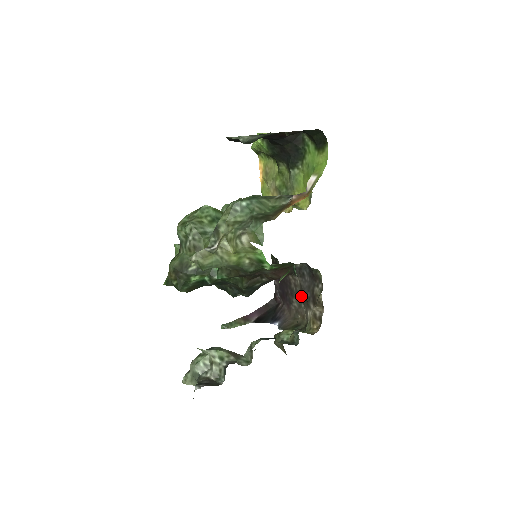
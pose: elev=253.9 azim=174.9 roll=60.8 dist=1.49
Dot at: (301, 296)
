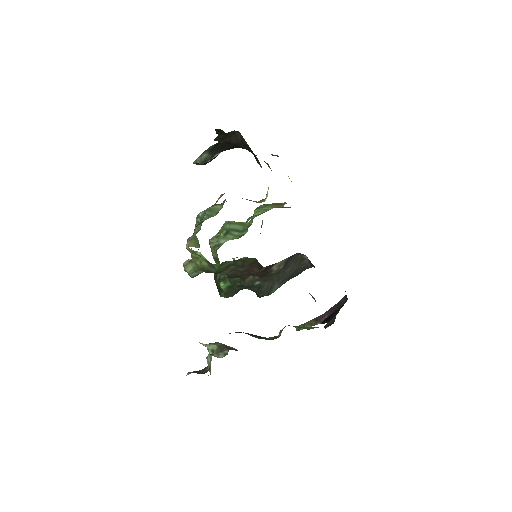
Dot at: occluded
